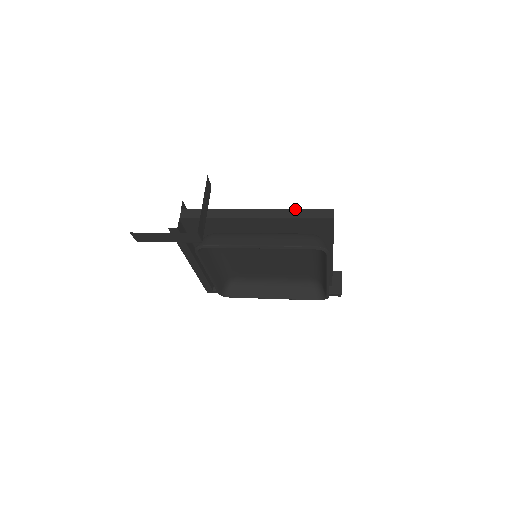
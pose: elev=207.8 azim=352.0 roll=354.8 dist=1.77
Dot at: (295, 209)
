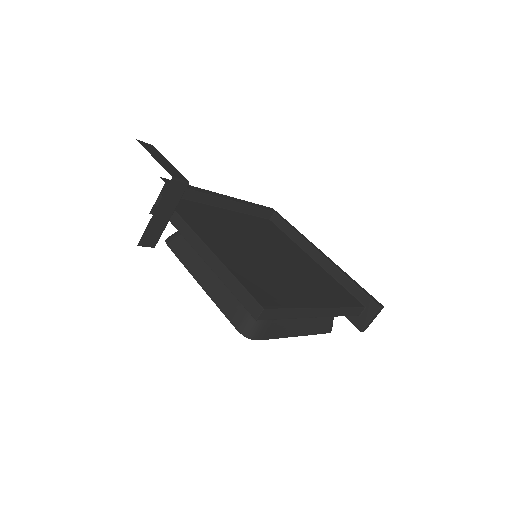
Dot at: (233, 276)
